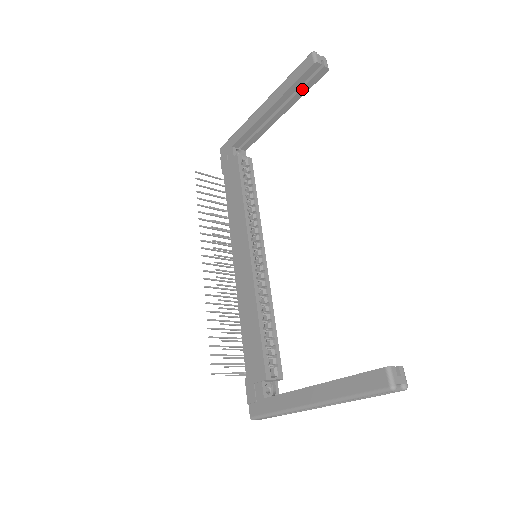
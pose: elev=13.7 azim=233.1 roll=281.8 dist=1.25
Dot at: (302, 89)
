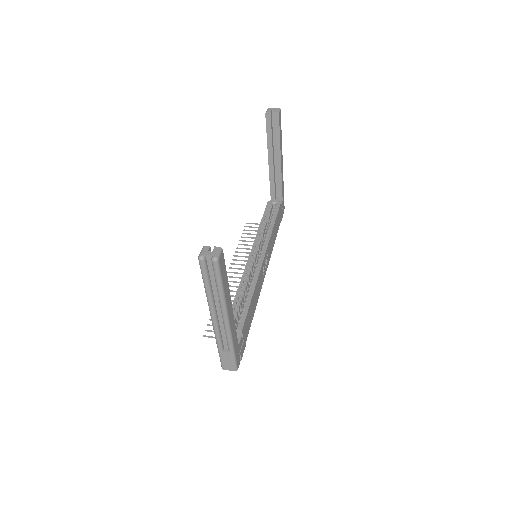
Dot at: (275, 135)
